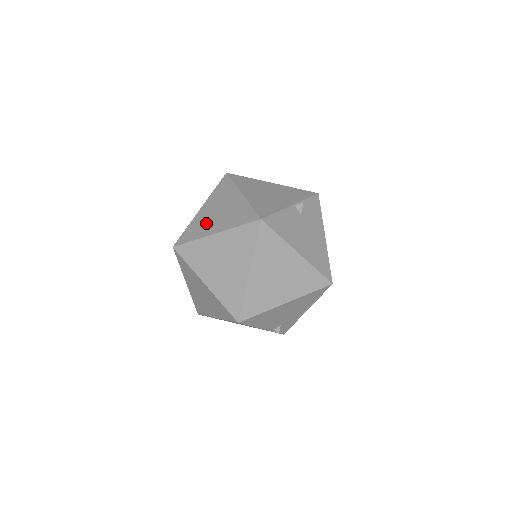
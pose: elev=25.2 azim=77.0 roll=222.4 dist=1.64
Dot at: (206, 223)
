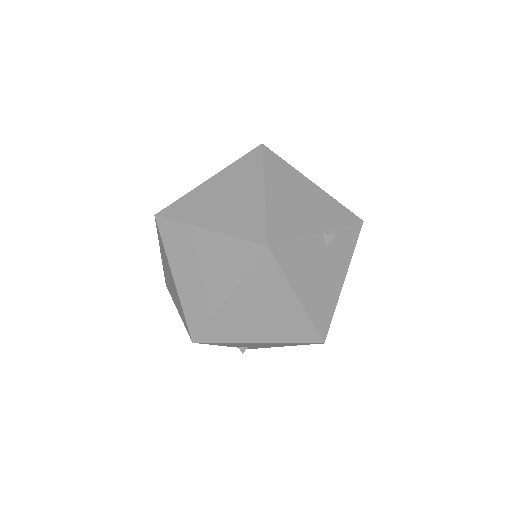
Dot at: (205, 206)
